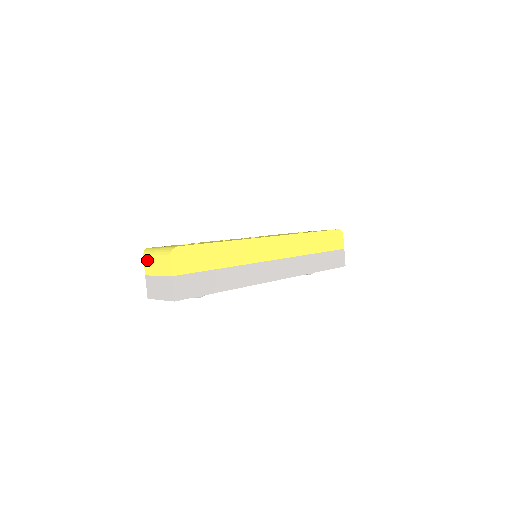
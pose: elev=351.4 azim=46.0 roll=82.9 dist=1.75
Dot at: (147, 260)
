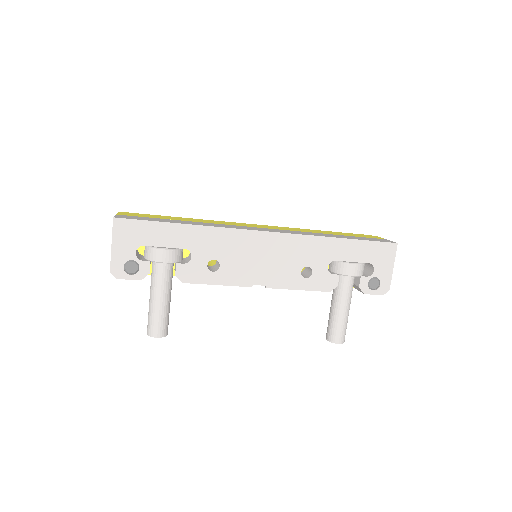
Dot at: occluded
